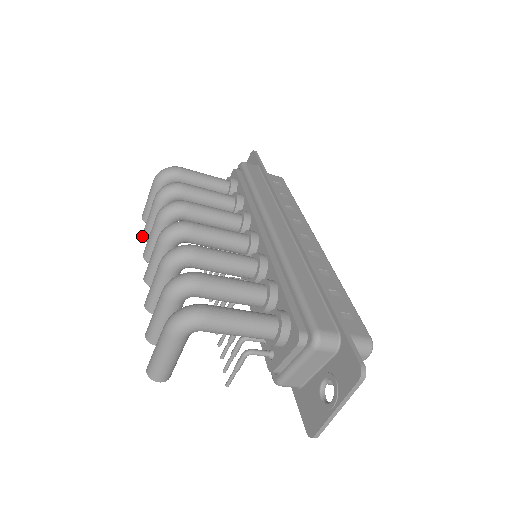
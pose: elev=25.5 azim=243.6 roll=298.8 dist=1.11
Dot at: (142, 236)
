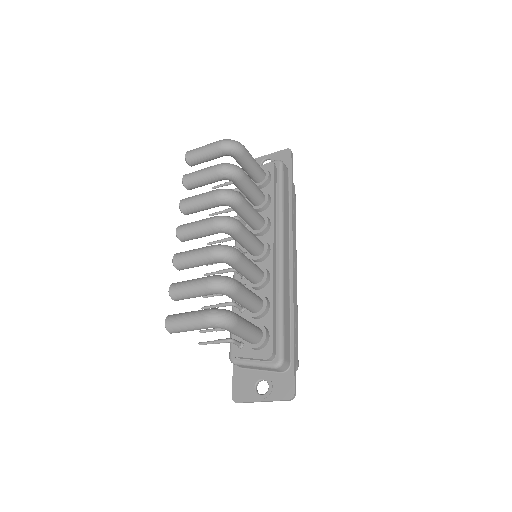
Dot at: (183, 179)
